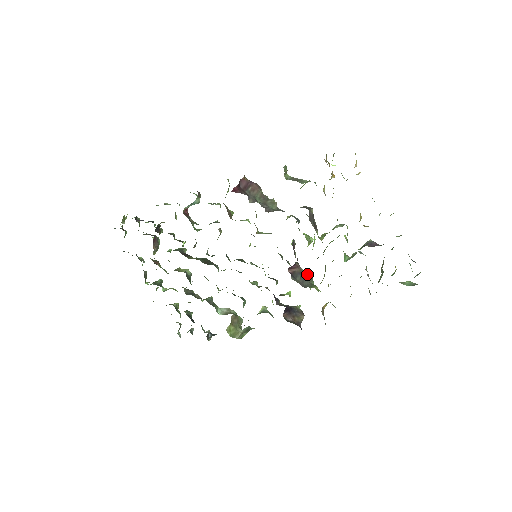
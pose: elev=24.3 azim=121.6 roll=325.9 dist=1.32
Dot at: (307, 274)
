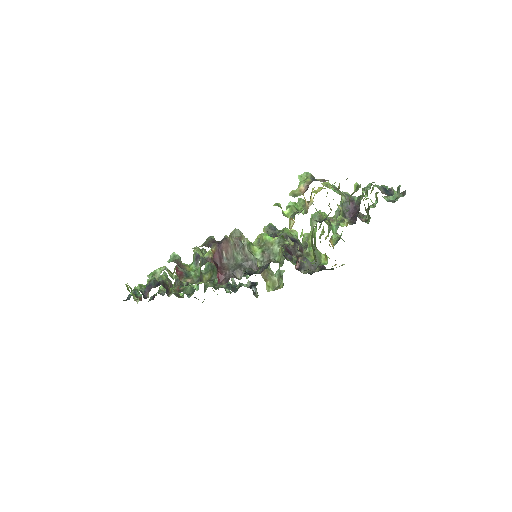
Dot at: occluded
